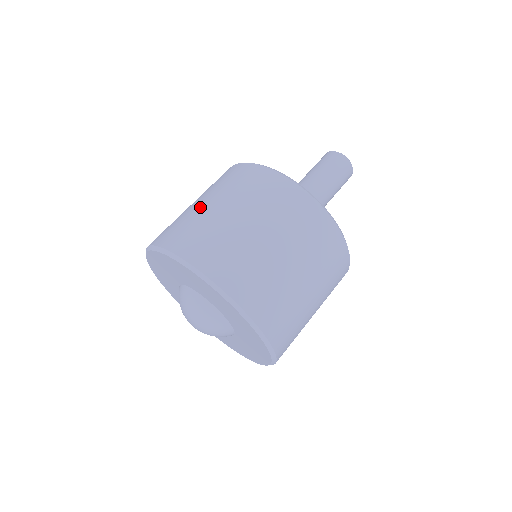
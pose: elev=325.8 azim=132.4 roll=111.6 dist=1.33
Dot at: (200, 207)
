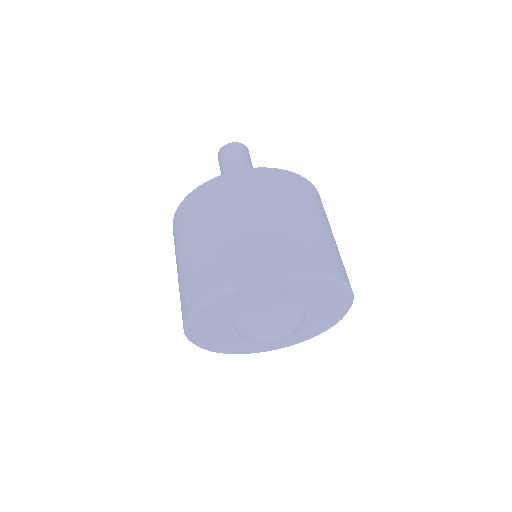
Dot at: (235, 229)
